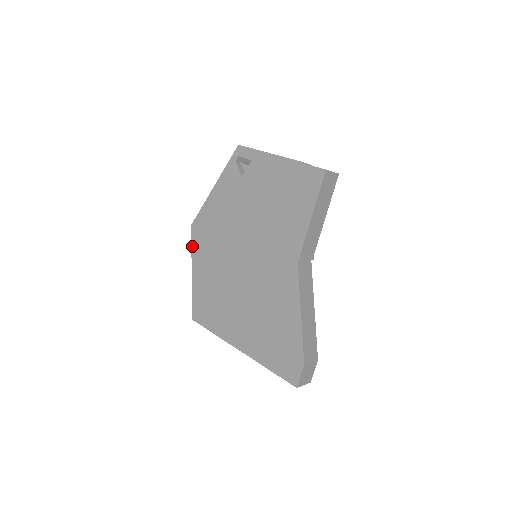
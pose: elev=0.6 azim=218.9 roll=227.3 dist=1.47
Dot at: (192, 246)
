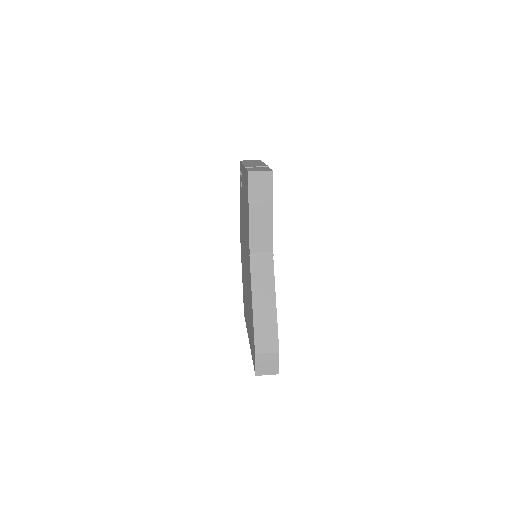
Dot at: occluded
